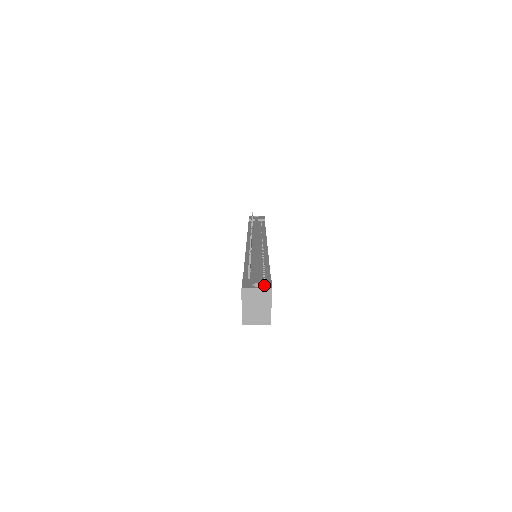
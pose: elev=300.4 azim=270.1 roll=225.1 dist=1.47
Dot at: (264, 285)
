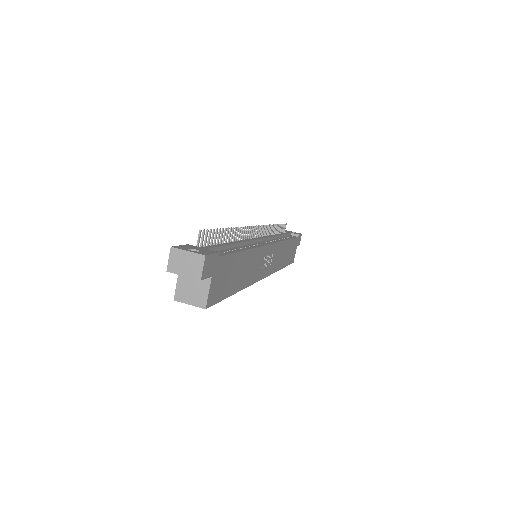
Dot at: (201, 252)
